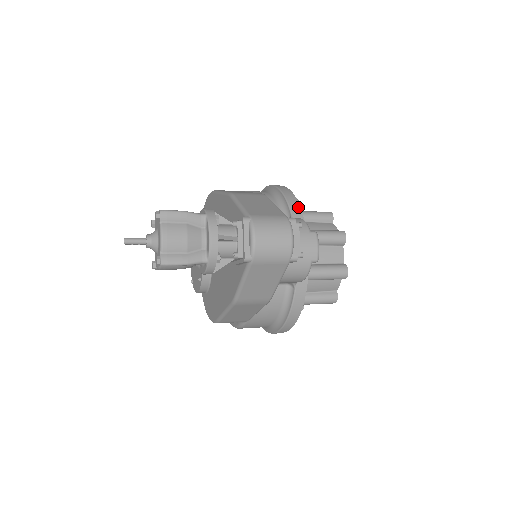
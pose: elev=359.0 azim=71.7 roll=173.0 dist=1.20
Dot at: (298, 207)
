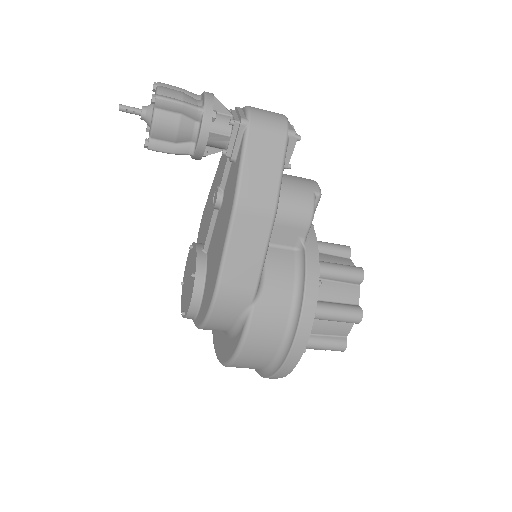
Dot at: occluded
